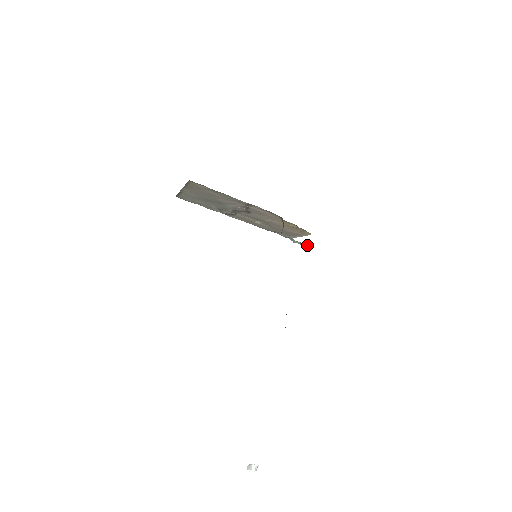
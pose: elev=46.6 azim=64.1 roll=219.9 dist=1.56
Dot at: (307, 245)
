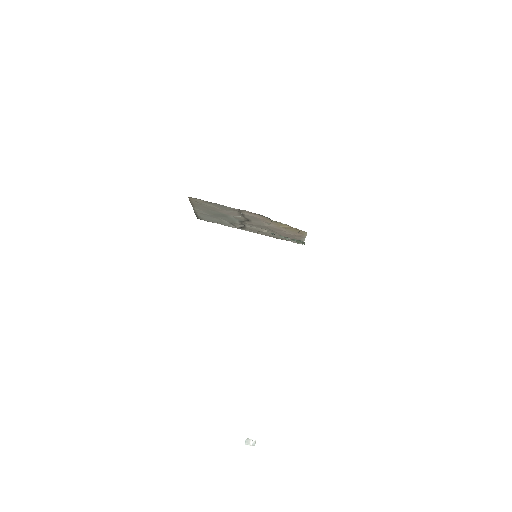
Dot at: (299, 241)
